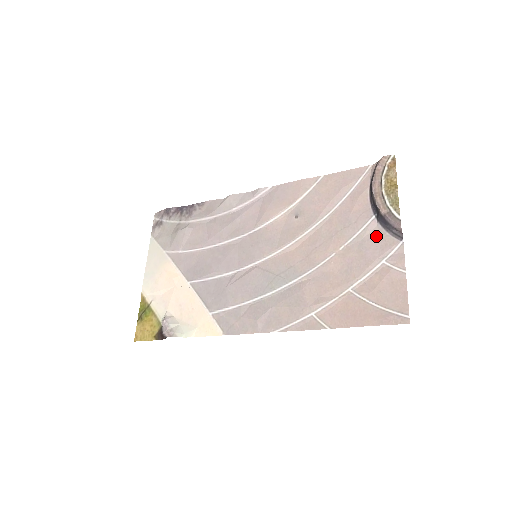
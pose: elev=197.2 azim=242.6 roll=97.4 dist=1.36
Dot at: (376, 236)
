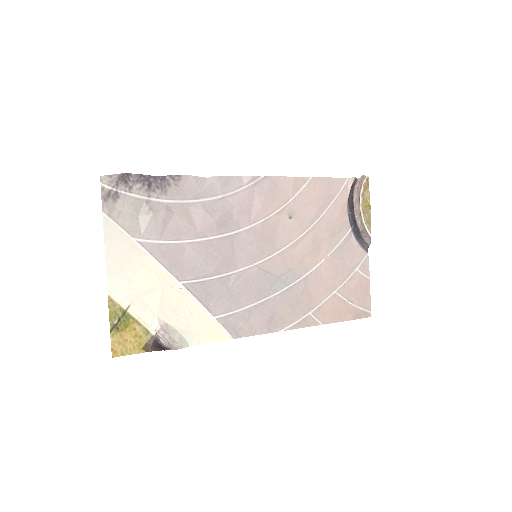
Dot at: (352, 246)
